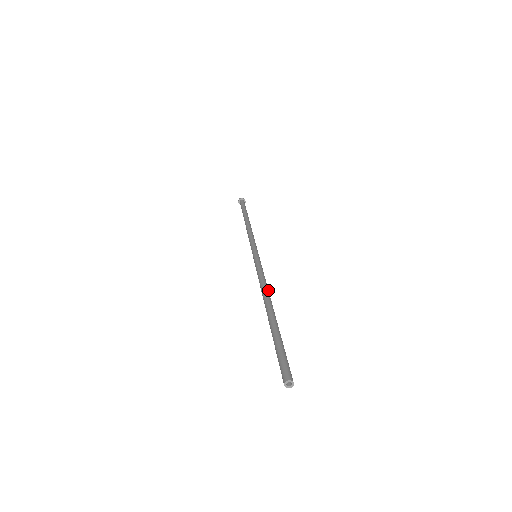
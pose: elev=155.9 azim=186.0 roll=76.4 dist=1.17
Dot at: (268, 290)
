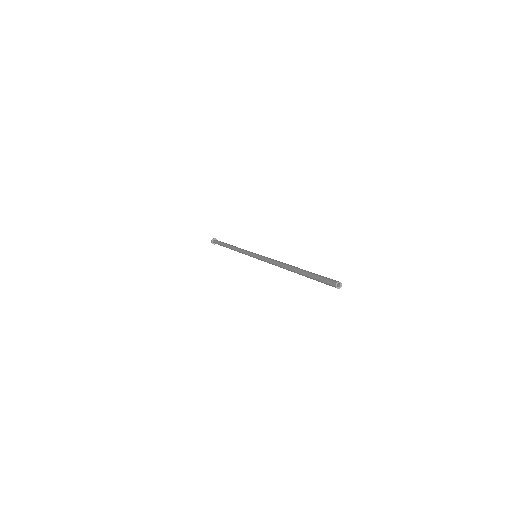
Dot at: occluded
